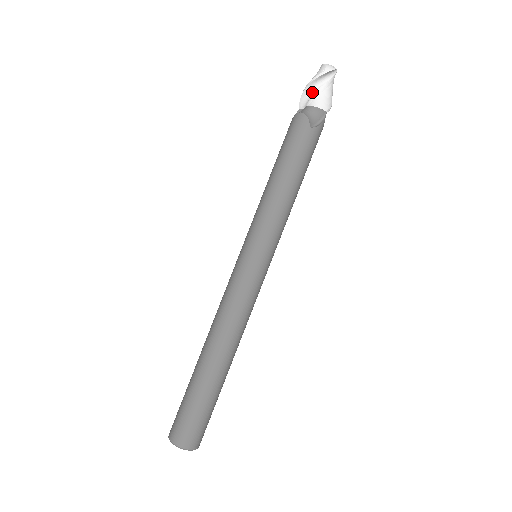
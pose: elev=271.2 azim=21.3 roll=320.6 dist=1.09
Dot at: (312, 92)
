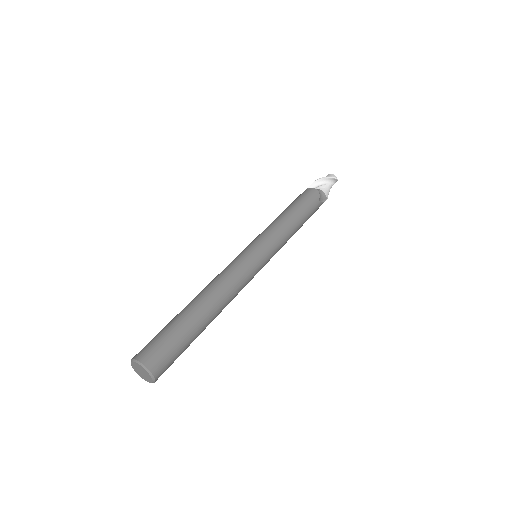
Dot at: (322, 183)
